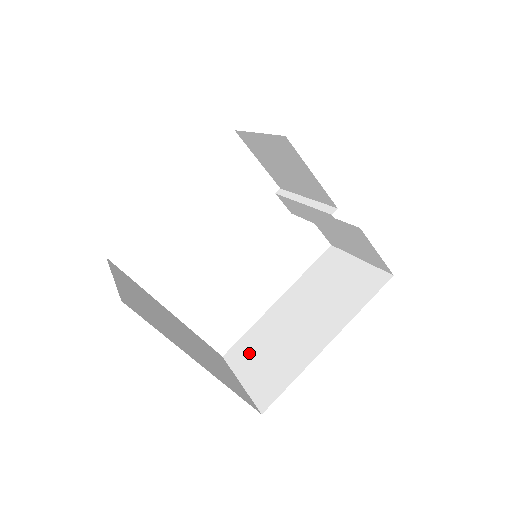
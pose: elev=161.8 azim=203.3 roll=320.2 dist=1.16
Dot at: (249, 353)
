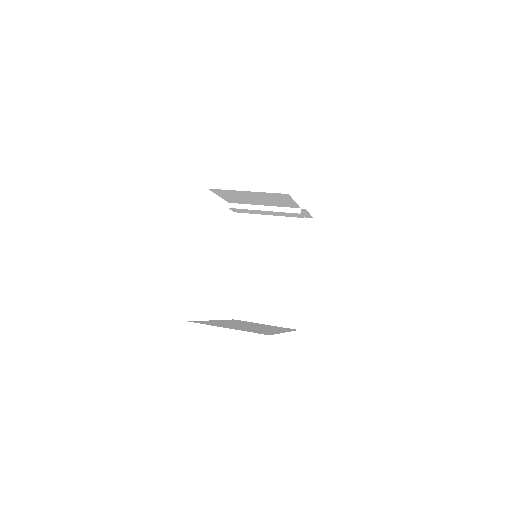
Dot at: (254, 306)
